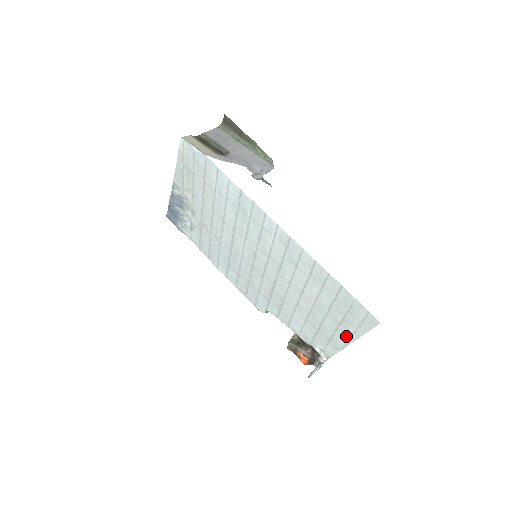
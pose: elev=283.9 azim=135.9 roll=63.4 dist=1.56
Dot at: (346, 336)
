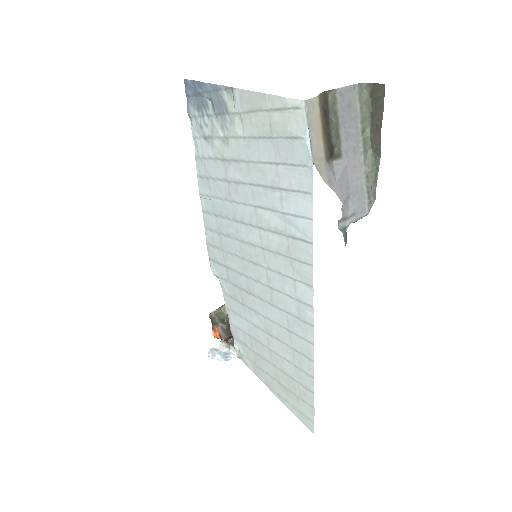
Dot at: (274, 387)
